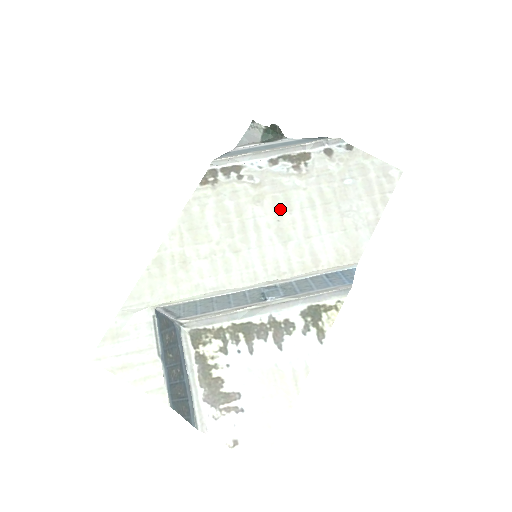
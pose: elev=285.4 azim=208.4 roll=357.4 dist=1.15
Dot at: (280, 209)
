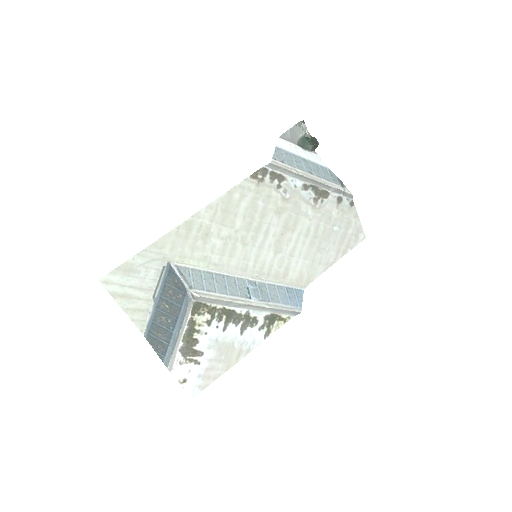
Dot at: (288, 226)
